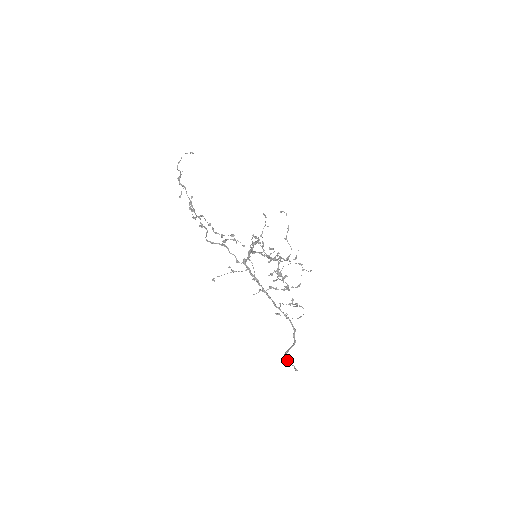
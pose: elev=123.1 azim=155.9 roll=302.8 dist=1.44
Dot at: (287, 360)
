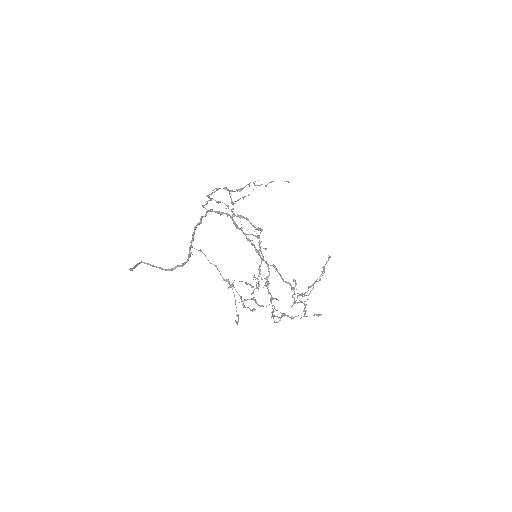
Dot at: (137, 263)
